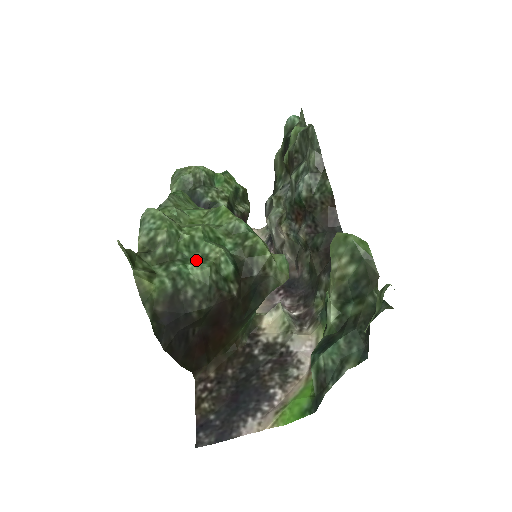
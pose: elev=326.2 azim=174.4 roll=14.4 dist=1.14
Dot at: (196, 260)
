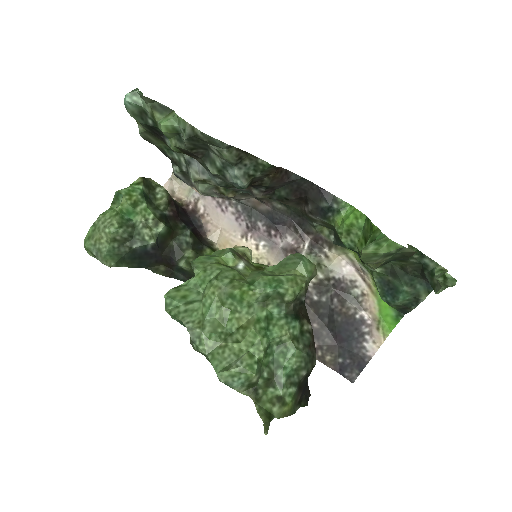
Dot at: (281, 354)
